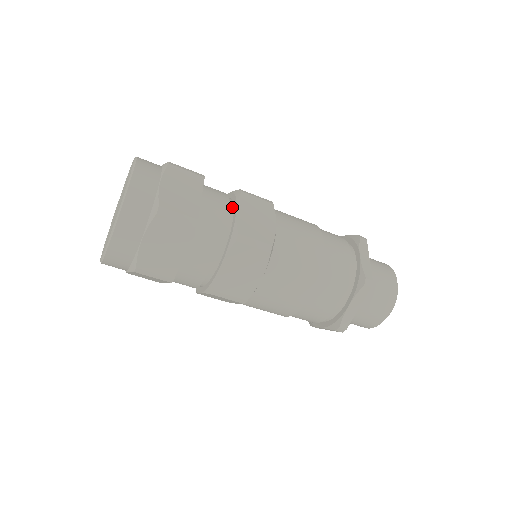
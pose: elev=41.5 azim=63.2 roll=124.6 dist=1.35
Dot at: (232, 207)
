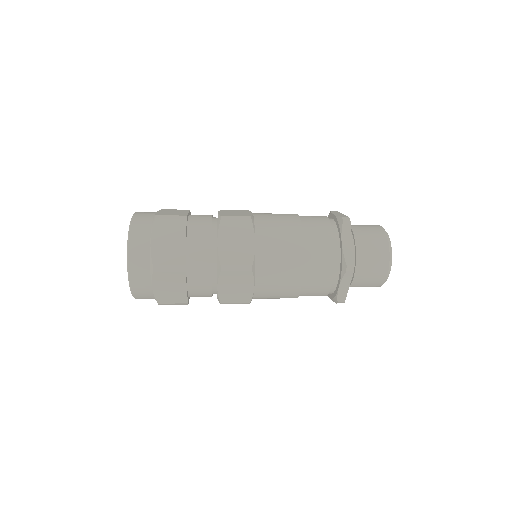
Dot at: (216, 278)
